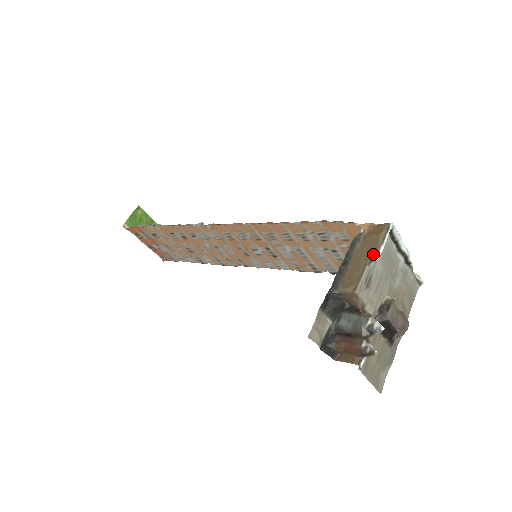
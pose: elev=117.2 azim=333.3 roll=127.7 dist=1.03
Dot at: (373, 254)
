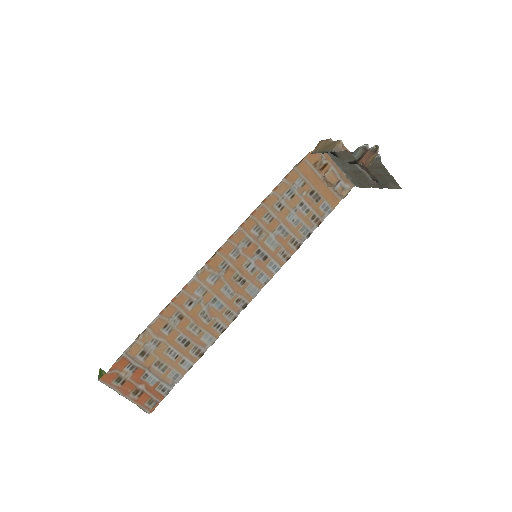
Dot at: (329, 140)
